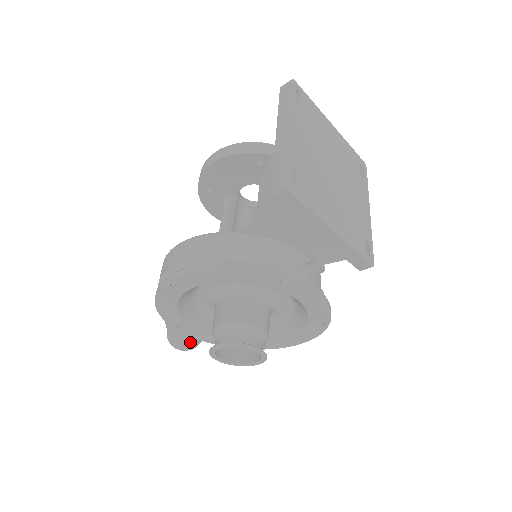
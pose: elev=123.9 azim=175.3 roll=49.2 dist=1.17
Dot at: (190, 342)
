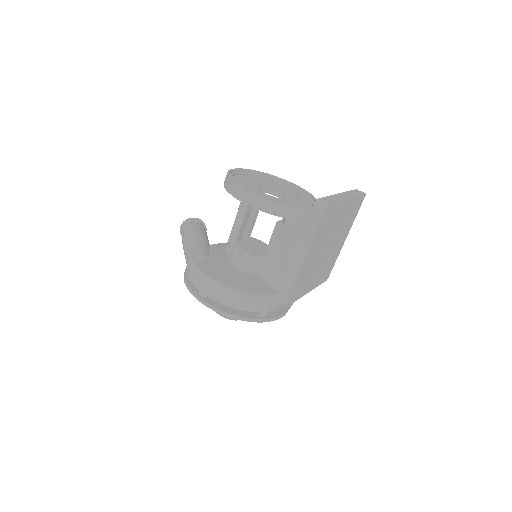
Dot at: occluded
